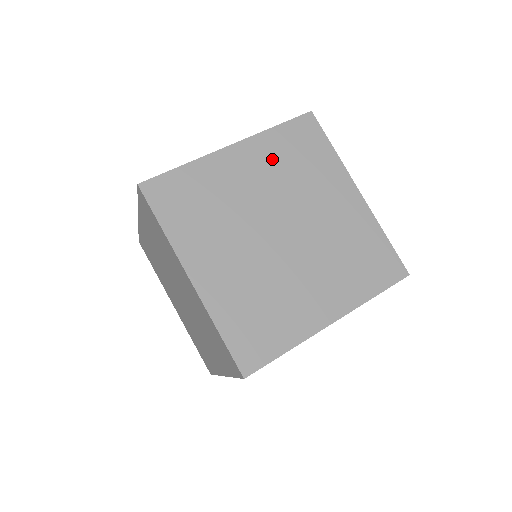
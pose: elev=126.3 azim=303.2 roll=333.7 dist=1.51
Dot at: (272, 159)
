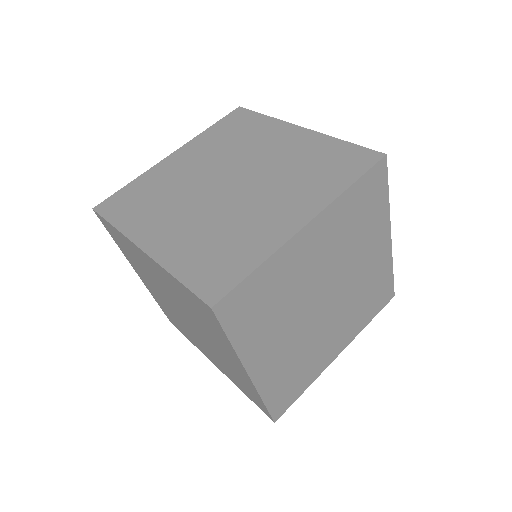
Dot at: (209, 146)
